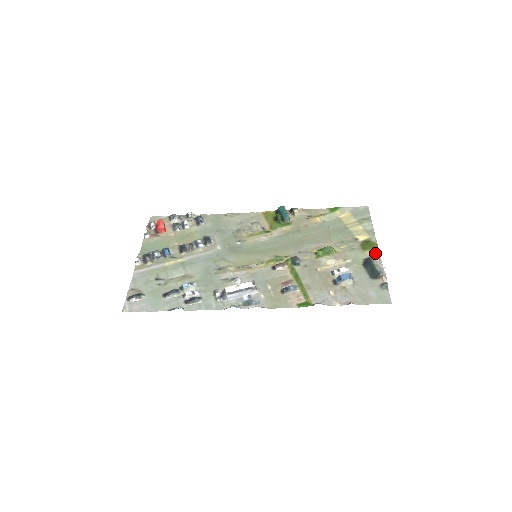
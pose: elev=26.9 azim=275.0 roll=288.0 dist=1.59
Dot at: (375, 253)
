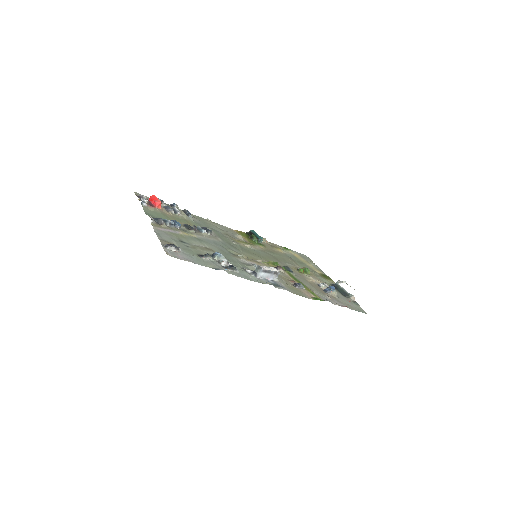
Dot at: occluded
